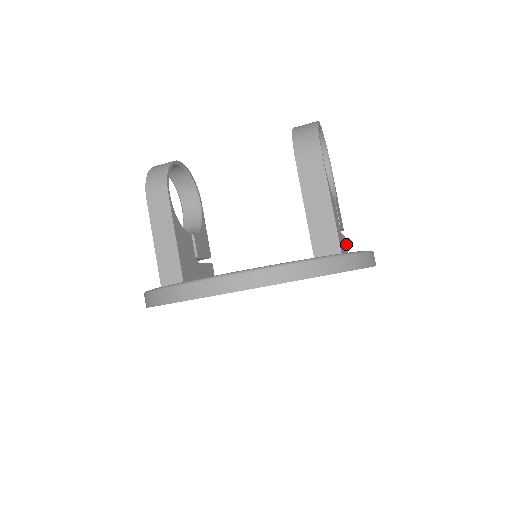
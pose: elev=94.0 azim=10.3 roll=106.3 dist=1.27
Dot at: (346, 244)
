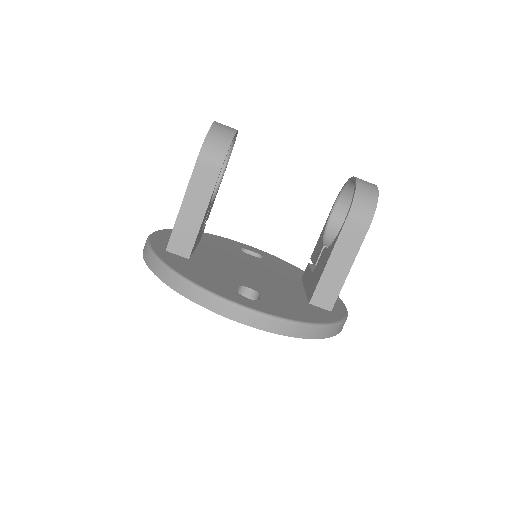
Dot at: occluded
